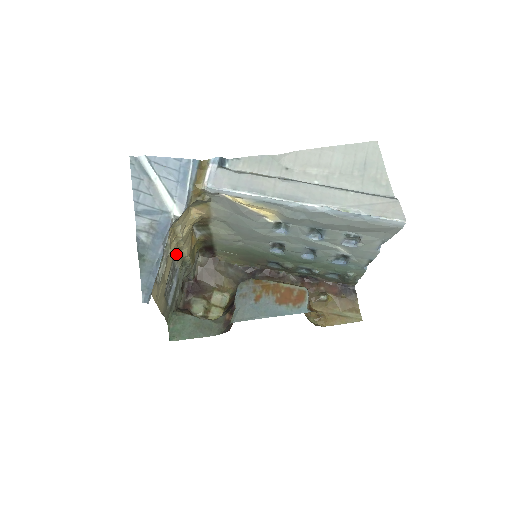
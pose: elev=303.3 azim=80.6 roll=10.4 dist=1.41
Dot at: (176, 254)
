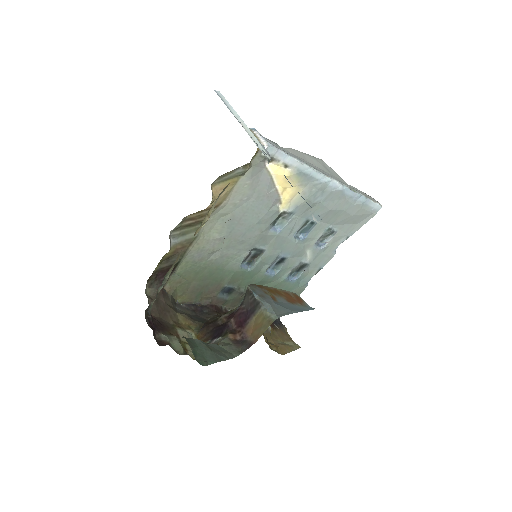
Dot at: occluded
